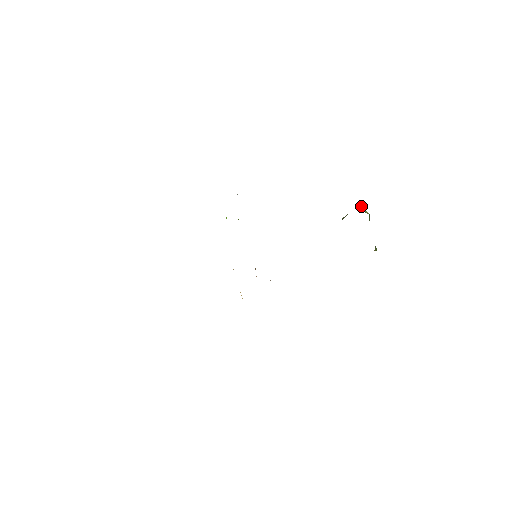
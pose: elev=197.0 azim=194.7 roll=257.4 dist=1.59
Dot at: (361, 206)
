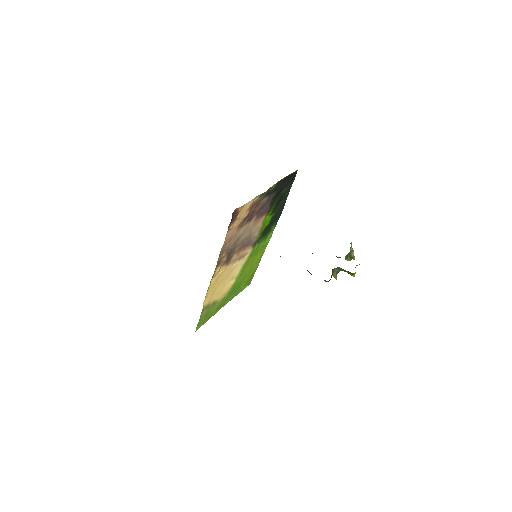
Dot at: (351, 243)
